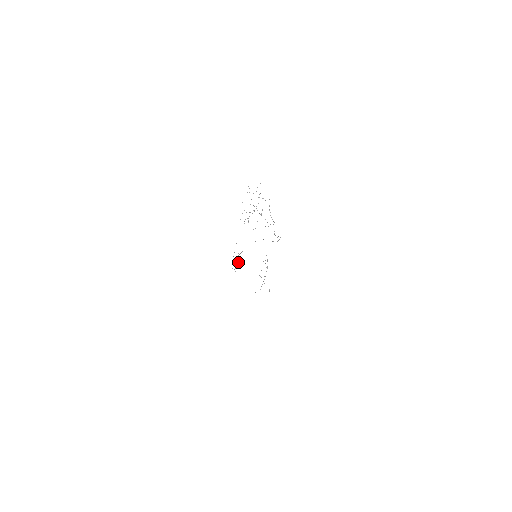
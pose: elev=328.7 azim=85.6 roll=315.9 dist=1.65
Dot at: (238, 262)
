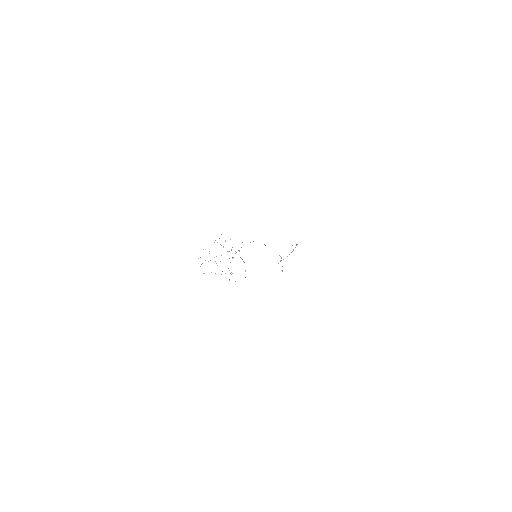
Dot at: occluded
